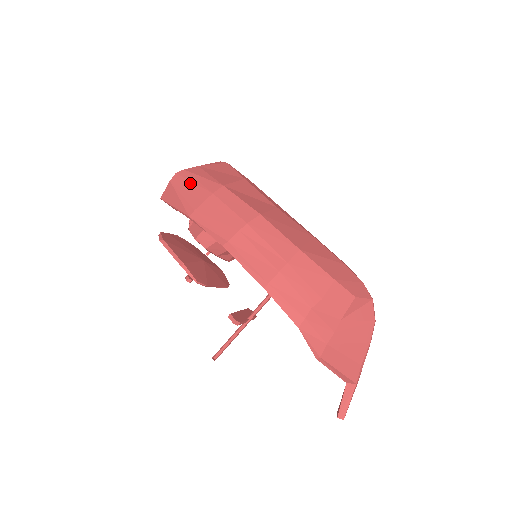
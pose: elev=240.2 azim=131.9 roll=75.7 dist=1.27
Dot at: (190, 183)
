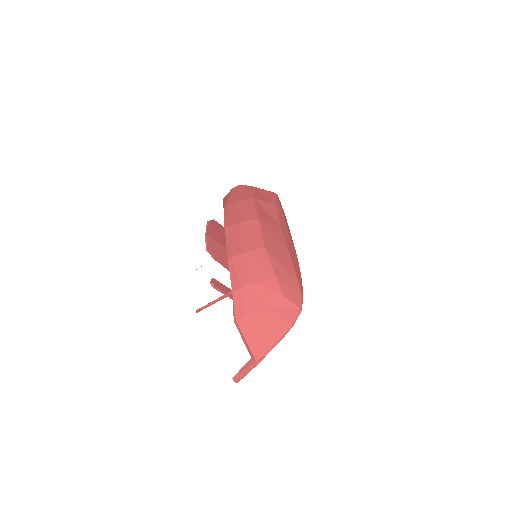
Dot at: (239, 192)
